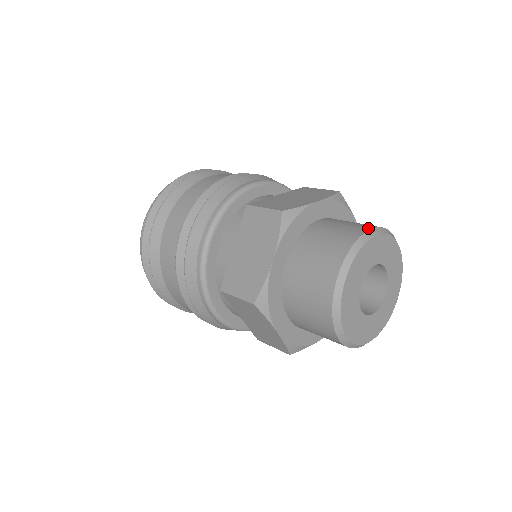
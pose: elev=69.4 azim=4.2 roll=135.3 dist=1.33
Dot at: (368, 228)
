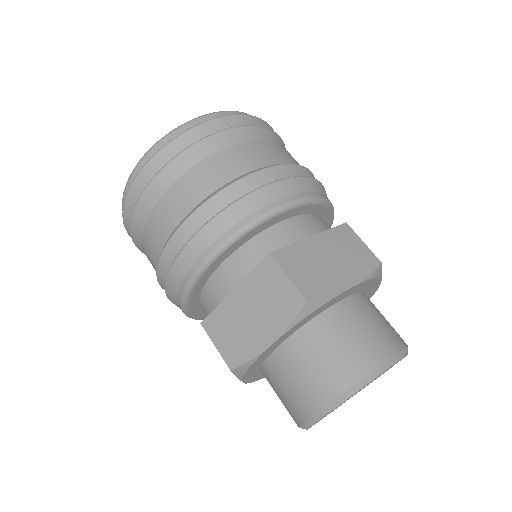
Dot at: occluded
